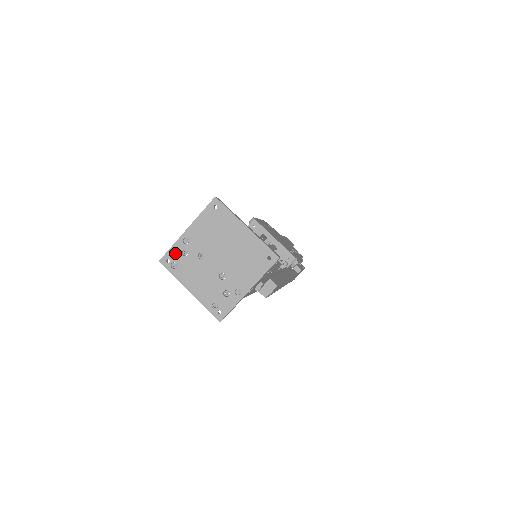
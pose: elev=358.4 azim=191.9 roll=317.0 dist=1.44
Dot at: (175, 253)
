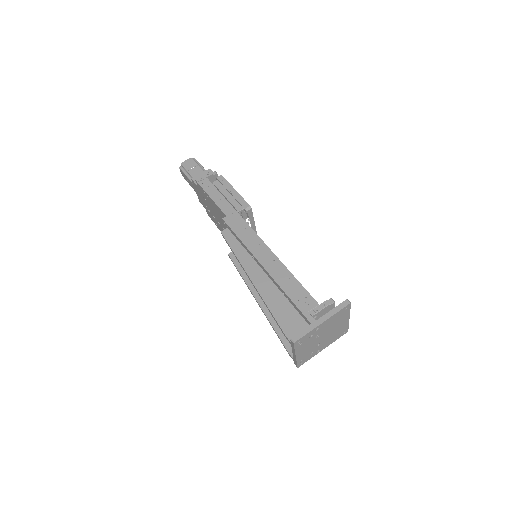
Dot at: (306, 337)
